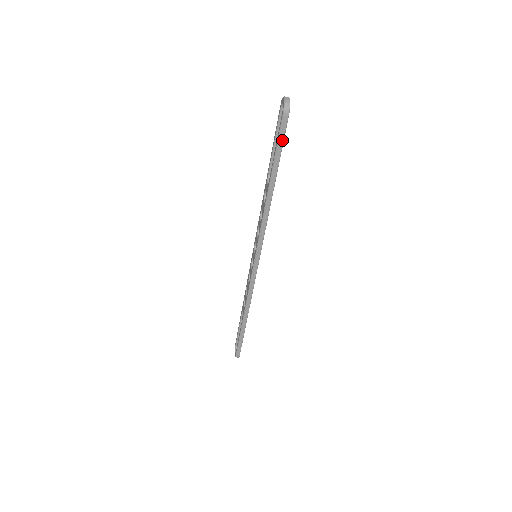
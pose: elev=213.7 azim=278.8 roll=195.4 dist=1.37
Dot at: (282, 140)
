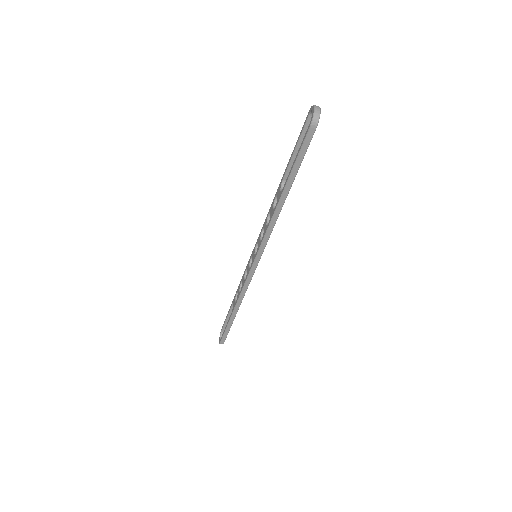
Dot at: (304, 152)
